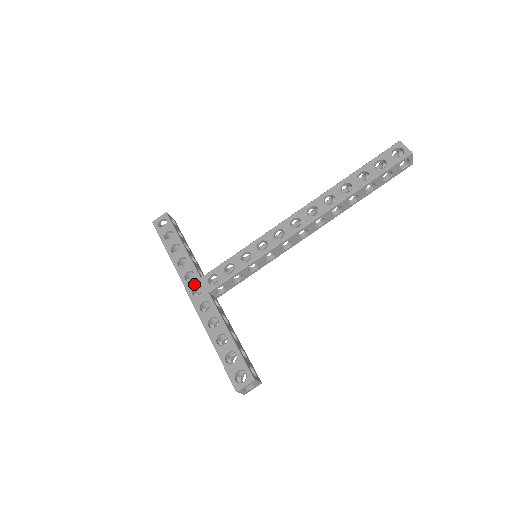
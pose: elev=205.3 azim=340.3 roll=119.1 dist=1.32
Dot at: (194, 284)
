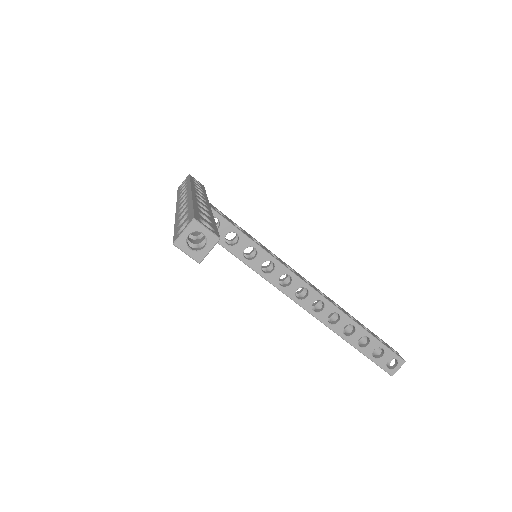
Dot at: (201, 196)
